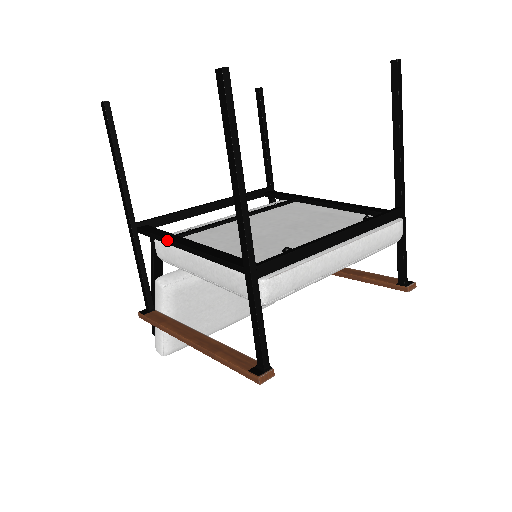
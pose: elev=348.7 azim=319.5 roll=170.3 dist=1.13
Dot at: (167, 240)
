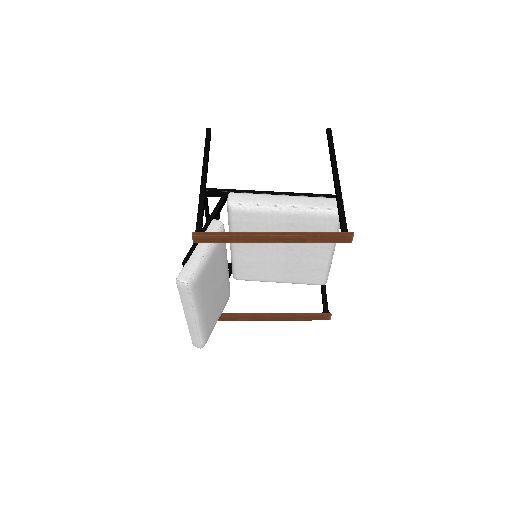
Dot at: (249, 190)
